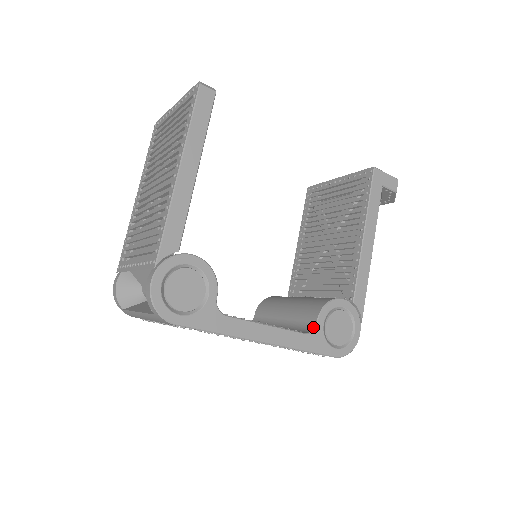
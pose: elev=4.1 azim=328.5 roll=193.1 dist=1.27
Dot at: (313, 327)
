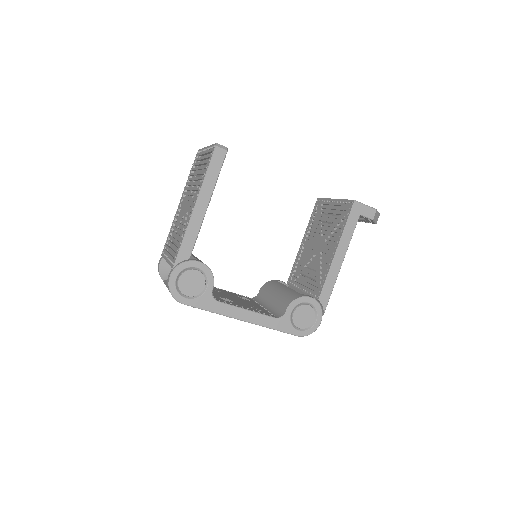
Dot at: (283, 314)
